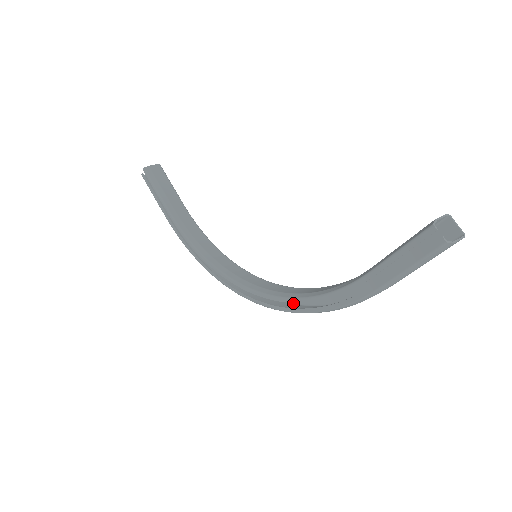
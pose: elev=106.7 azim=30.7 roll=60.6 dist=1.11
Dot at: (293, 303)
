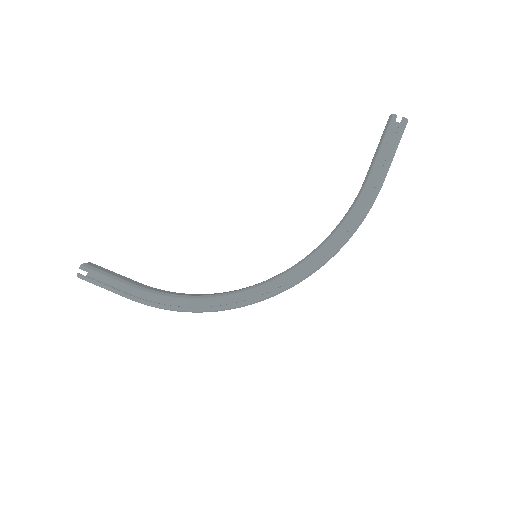
Dot at: occluded
